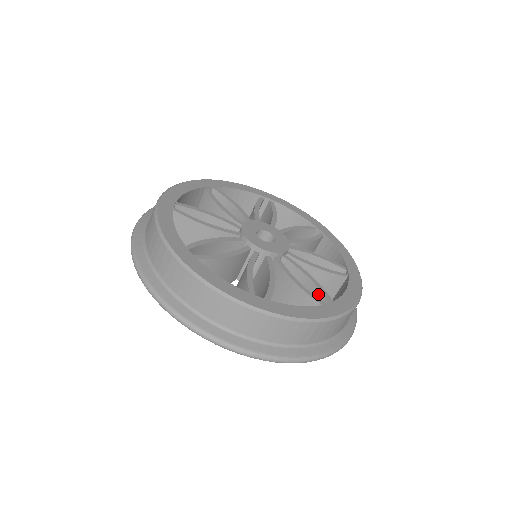
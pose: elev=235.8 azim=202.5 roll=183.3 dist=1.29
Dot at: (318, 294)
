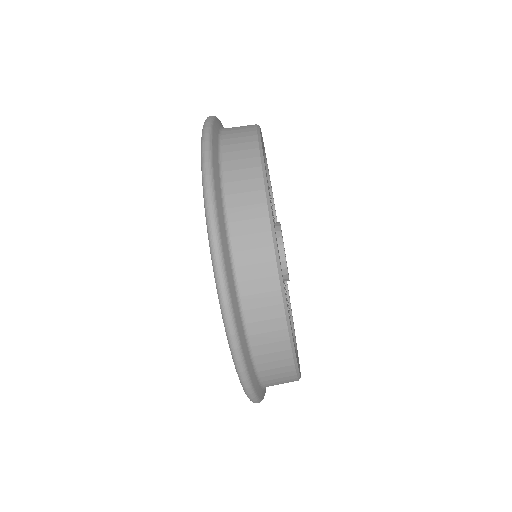
Dot at: occluded
